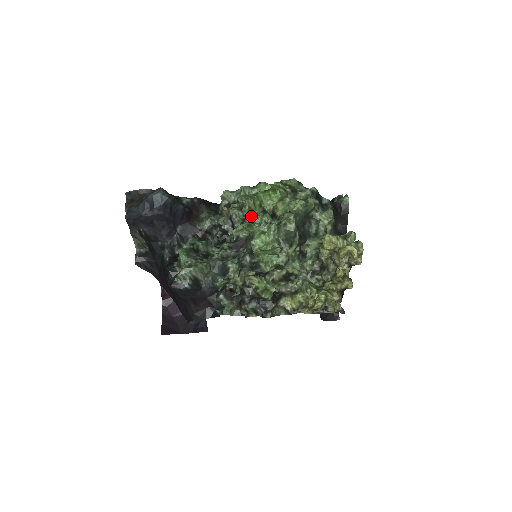
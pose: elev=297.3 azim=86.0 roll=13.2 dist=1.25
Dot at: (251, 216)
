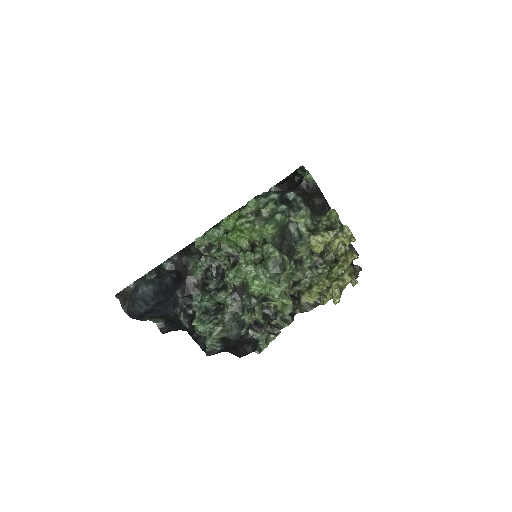
Dot at: (233, 250)
